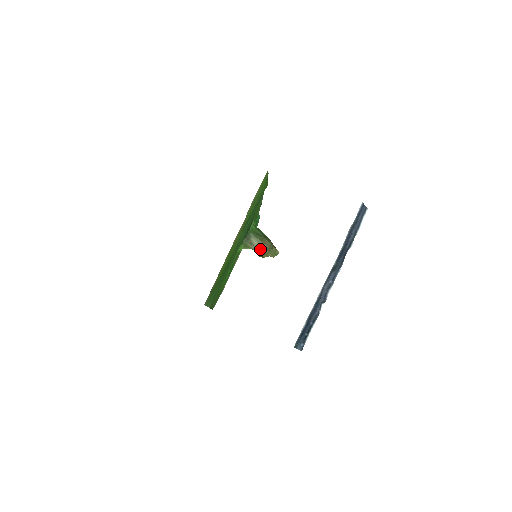
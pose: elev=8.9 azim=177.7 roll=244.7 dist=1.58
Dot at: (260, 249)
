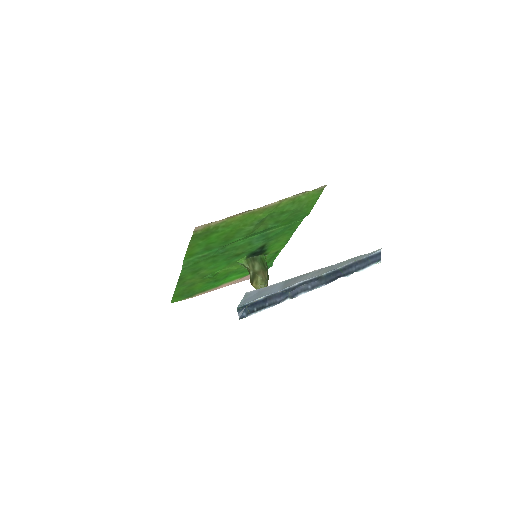
Dot at: (256, 274)
